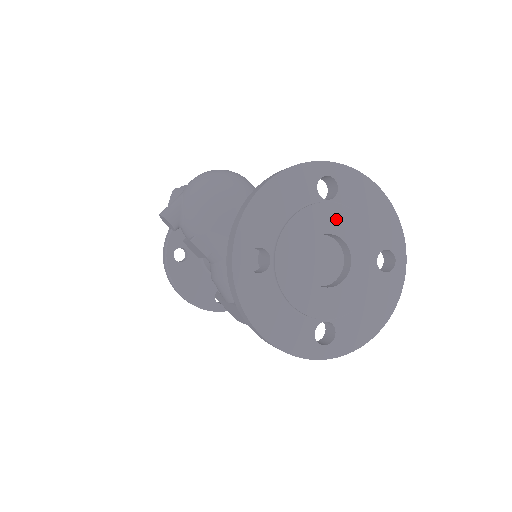
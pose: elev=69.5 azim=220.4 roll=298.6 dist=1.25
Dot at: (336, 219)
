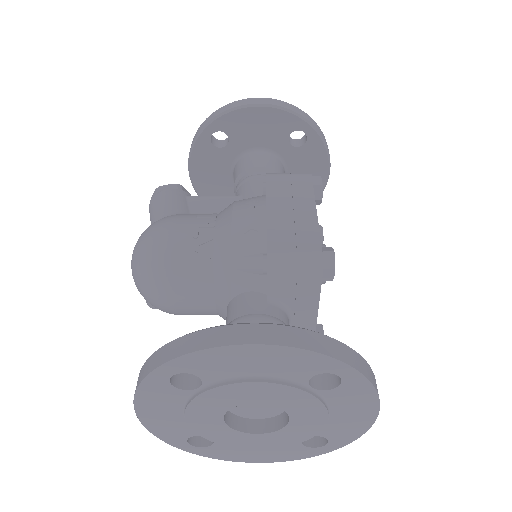
Dot at: (224, 398)
